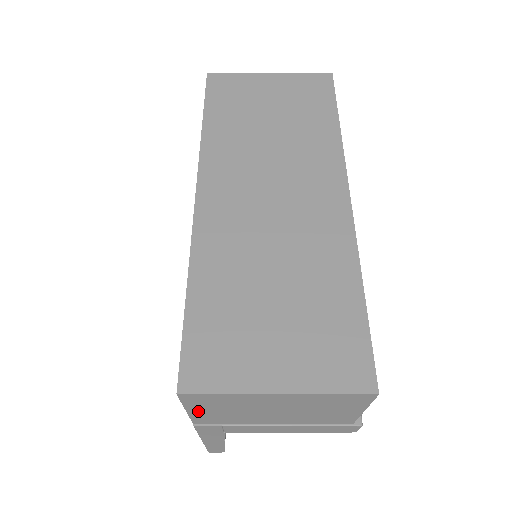
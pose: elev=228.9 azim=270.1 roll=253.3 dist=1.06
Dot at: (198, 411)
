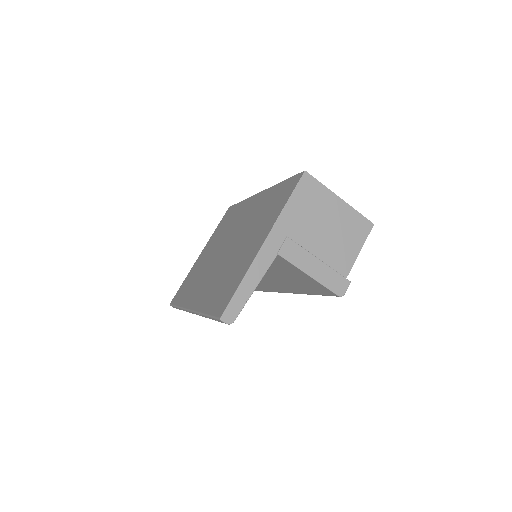
Dot at: (294, 202)
